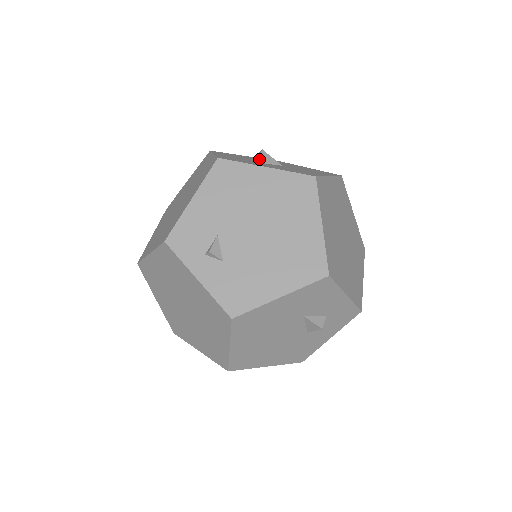
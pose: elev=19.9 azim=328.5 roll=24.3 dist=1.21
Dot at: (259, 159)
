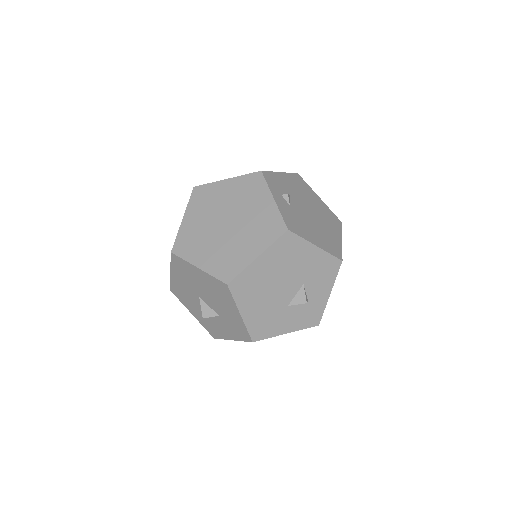
Dot at: occluded
